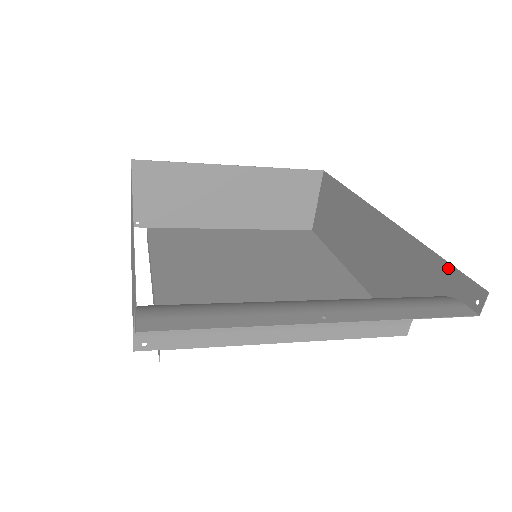
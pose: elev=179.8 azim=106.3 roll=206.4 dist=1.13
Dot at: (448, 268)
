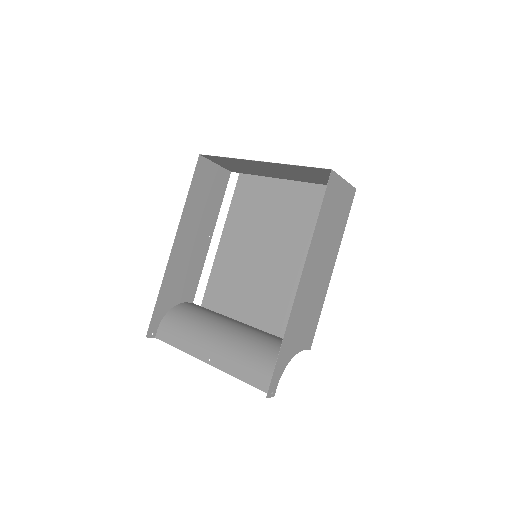
Dot at: (277, 365)
